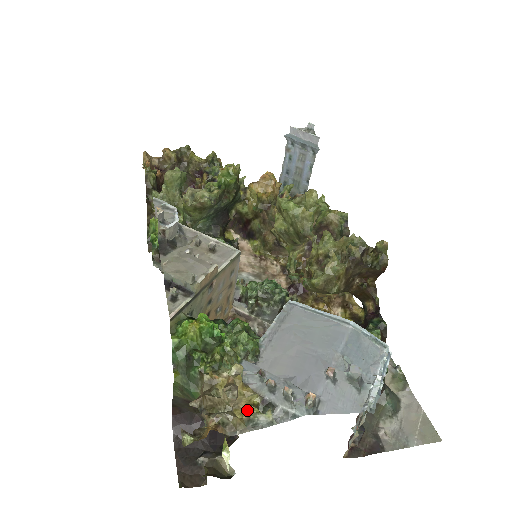
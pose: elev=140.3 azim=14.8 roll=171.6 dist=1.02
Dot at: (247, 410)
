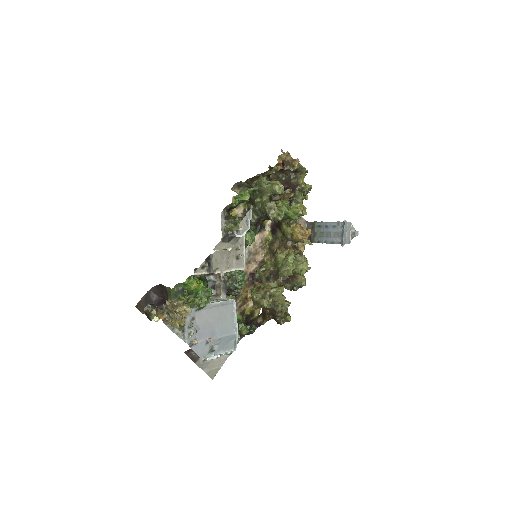
Dot at: (177, 324)
